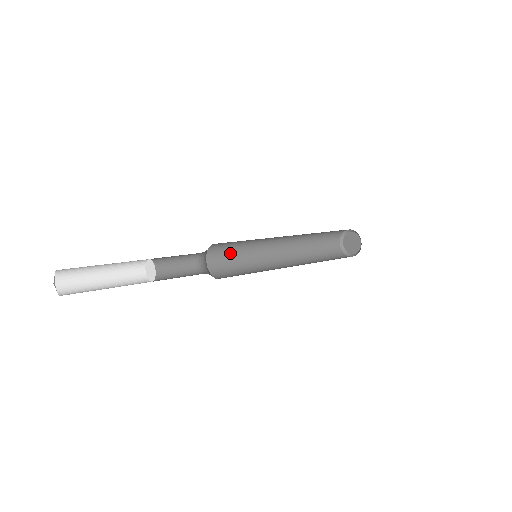
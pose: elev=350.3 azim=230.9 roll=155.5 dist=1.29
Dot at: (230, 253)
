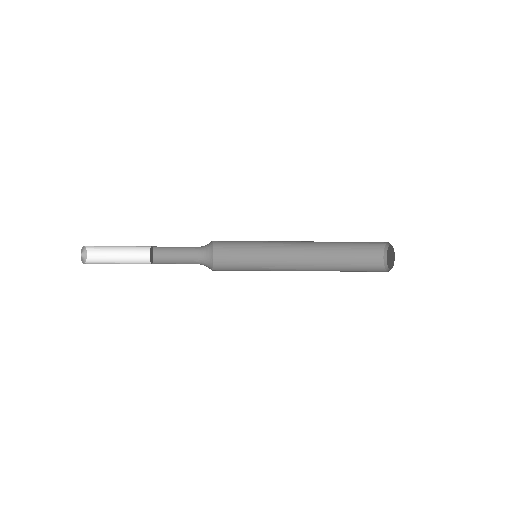
Dot at: (238, 266)
